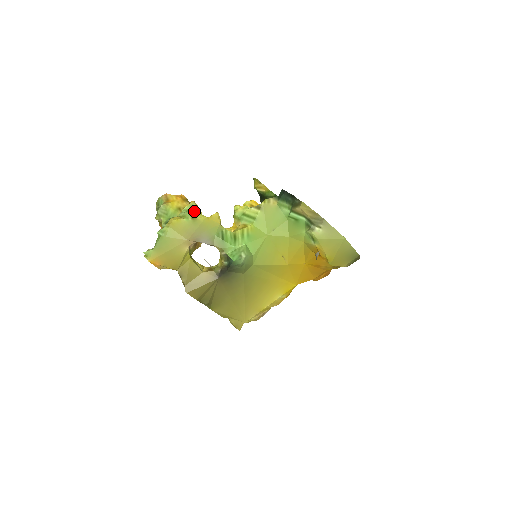
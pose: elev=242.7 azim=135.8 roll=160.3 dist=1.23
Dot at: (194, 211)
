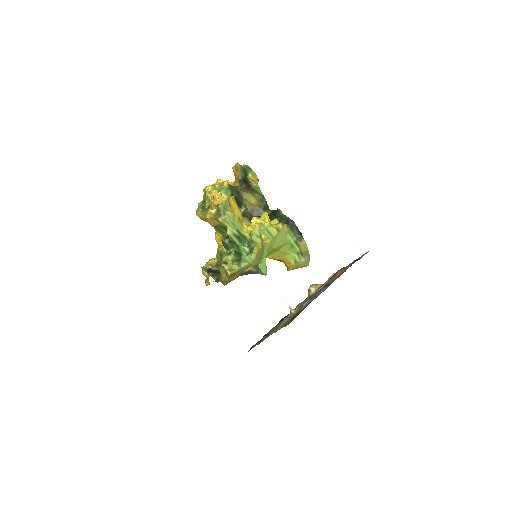
Dot at: (262, 238)
